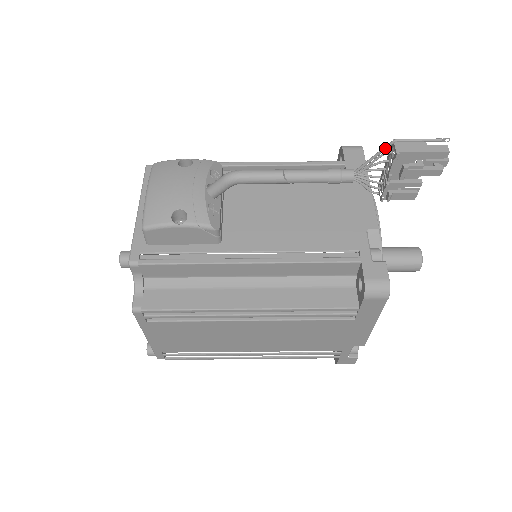
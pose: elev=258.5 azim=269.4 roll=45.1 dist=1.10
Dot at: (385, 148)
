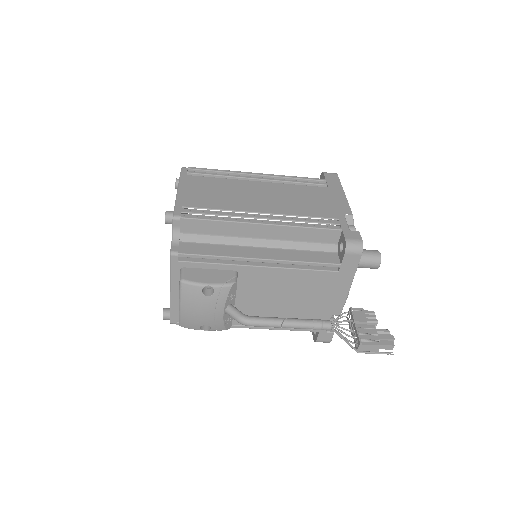
Dot at: (351, 347)
